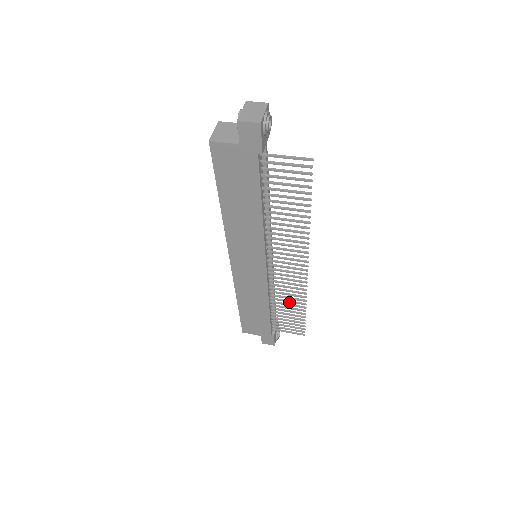
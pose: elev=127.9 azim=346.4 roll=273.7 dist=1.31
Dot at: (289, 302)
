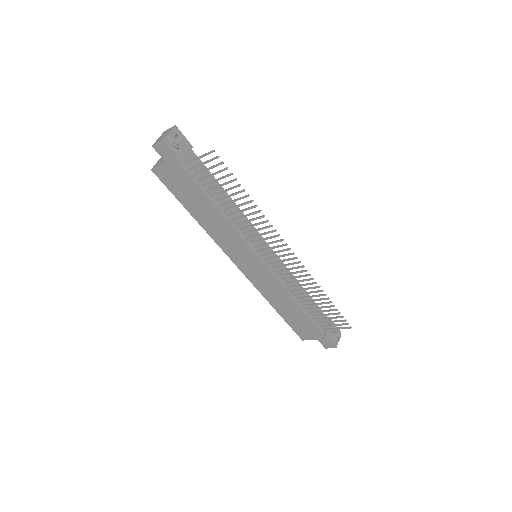
Dot at: (309, 293)
